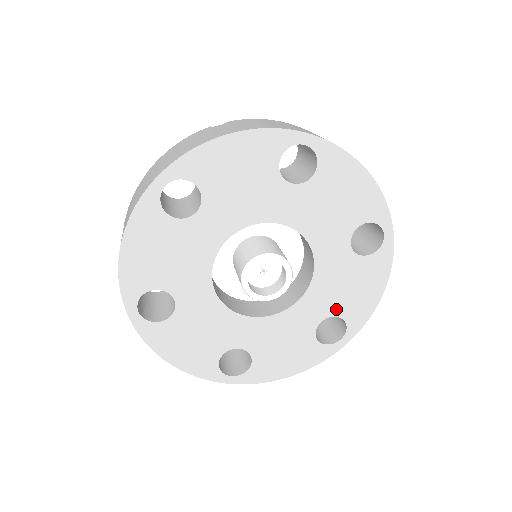
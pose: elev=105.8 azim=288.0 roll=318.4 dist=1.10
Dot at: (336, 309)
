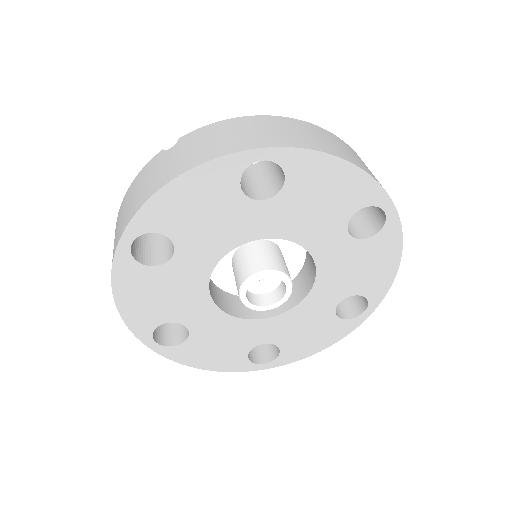
Dot at: (351, 290)
